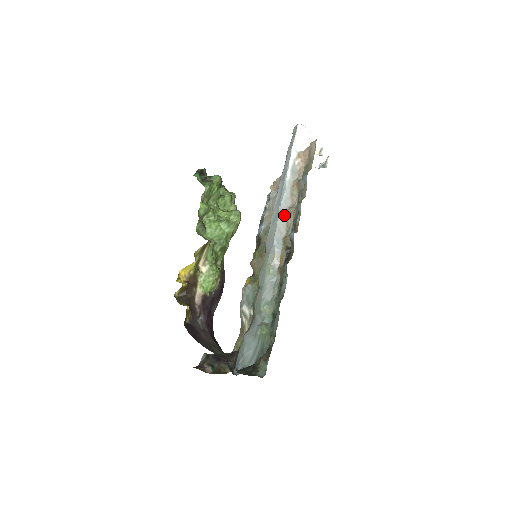
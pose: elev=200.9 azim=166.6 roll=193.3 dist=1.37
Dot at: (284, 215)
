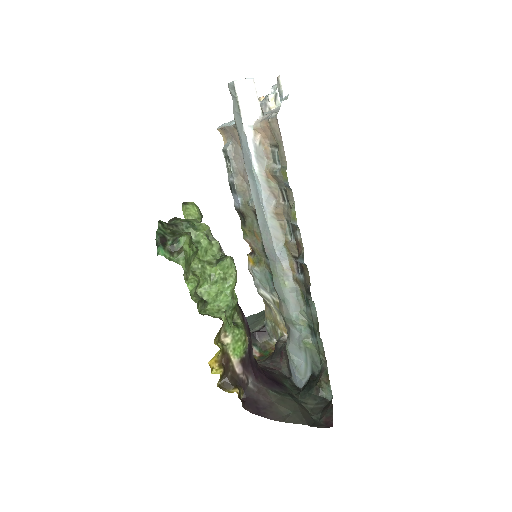
Dot at: (273, 218)
